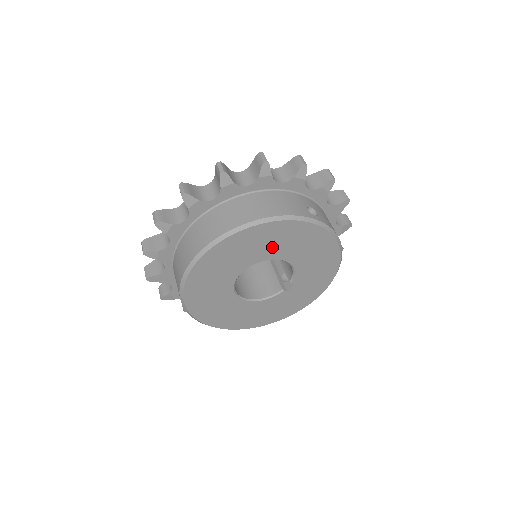
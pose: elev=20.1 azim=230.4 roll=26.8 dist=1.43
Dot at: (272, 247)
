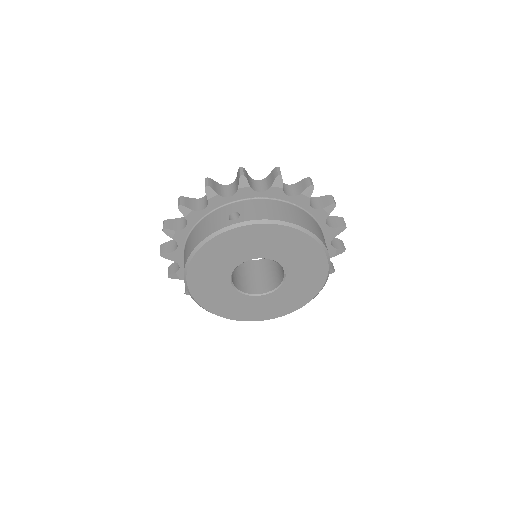
Dot at: (227, 259)
